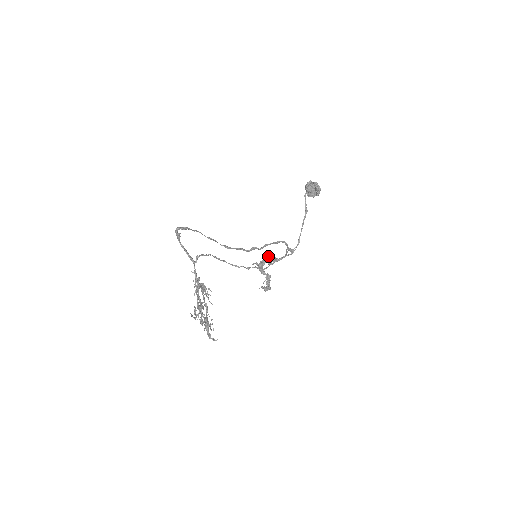
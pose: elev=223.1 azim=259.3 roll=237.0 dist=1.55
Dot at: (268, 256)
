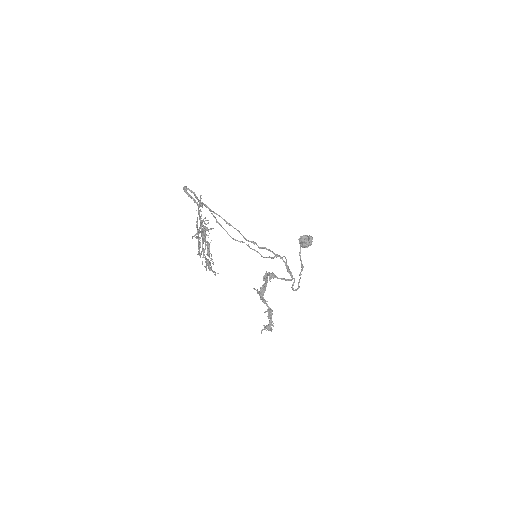
Dot at: (268, 272)
